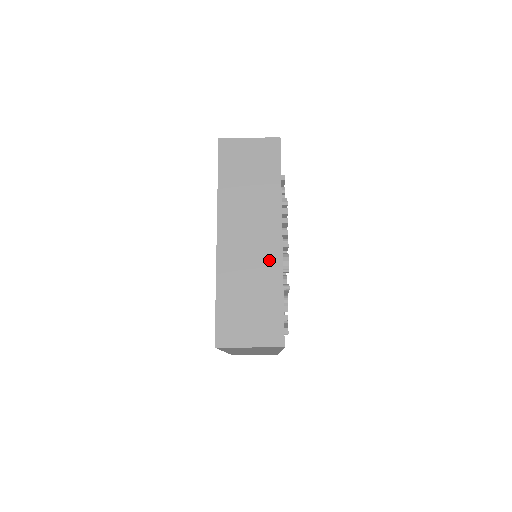
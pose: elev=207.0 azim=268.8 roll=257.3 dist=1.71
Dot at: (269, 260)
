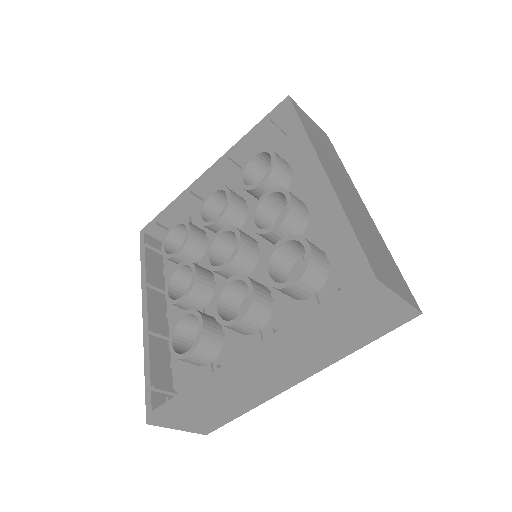
Dot at: (369, 221)
